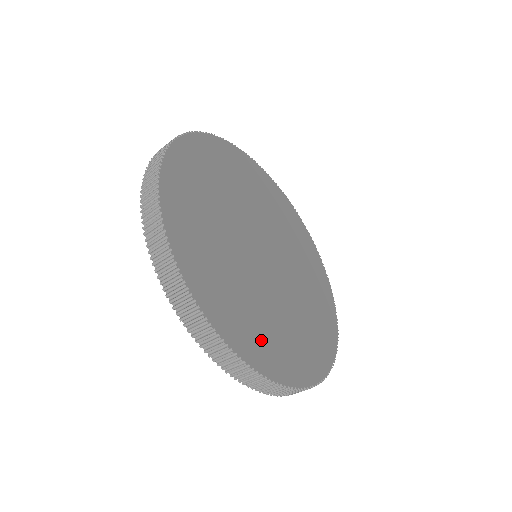
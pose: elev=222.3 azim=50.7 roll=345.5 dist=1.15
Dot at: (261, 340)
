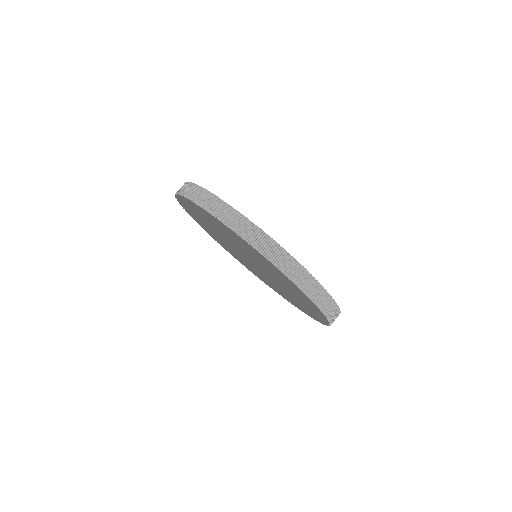
Dot at: occluded
